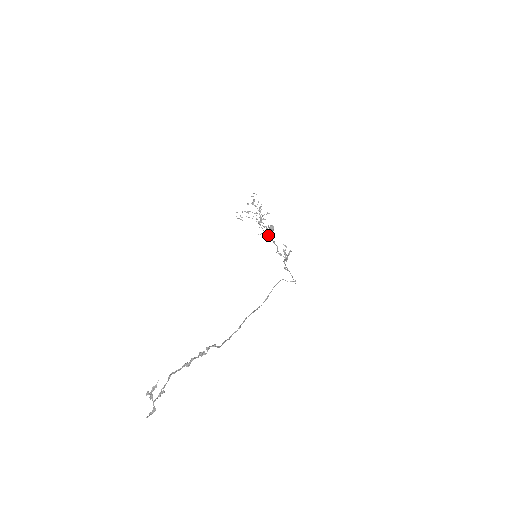
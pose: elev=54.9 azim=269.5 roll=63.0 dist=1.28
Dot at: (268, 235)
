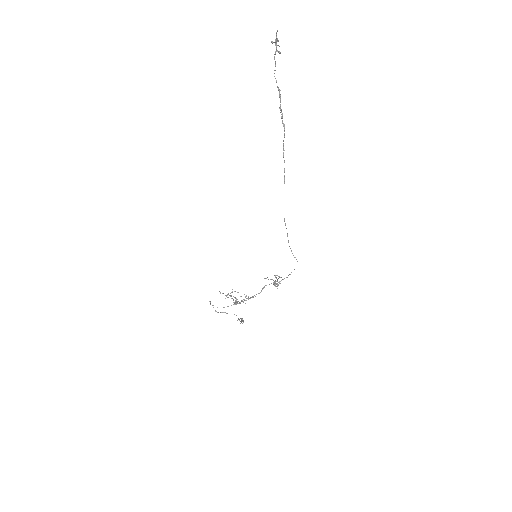
Dot at: (248, 297)
